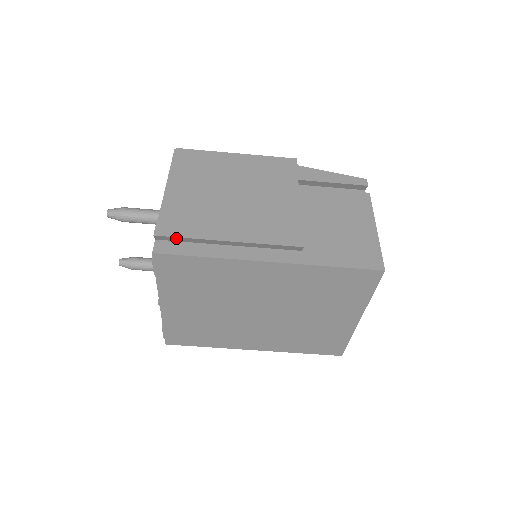
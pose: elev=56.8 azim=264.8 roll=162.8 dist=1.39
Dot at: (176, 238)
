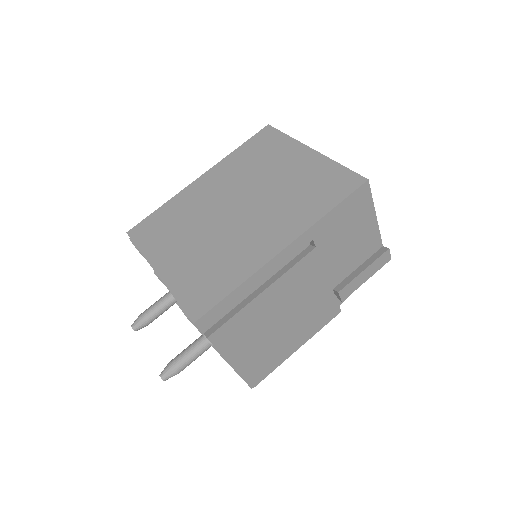
Dot at: occluded
